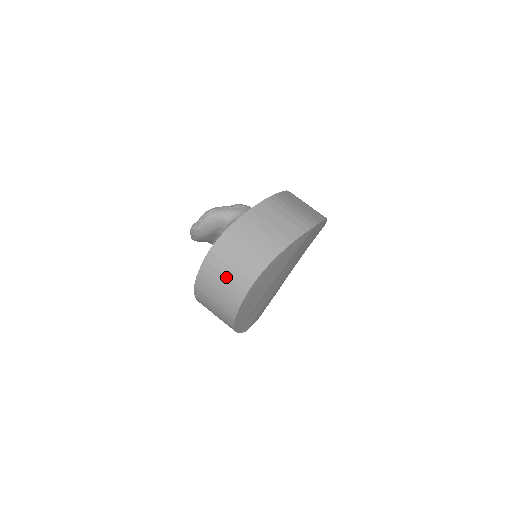
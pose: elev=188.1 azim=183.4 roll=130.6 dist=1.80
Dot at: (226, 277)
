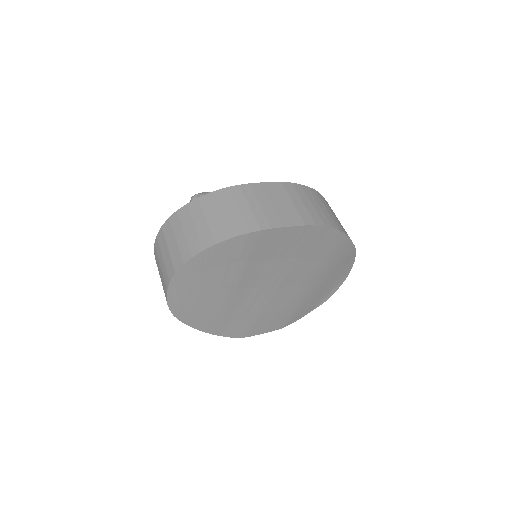
Dot at: (161, 268)
